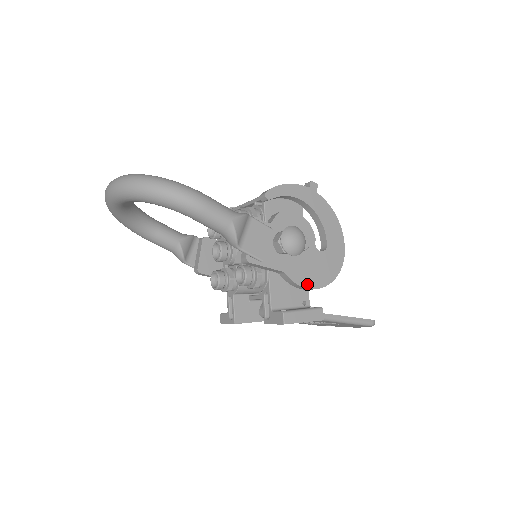
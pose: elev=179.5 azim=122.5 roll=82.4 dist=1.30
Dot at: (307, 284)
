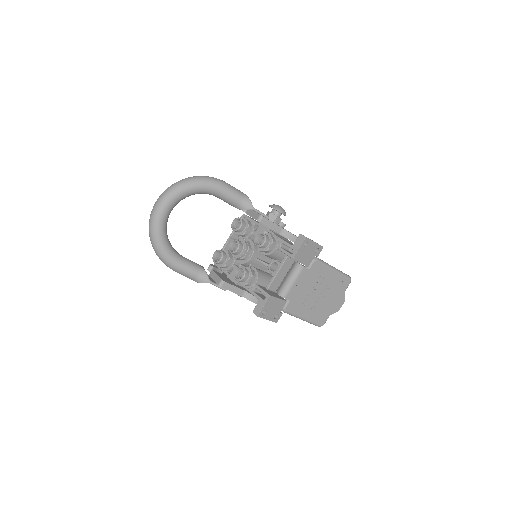
Dot at: occluded
